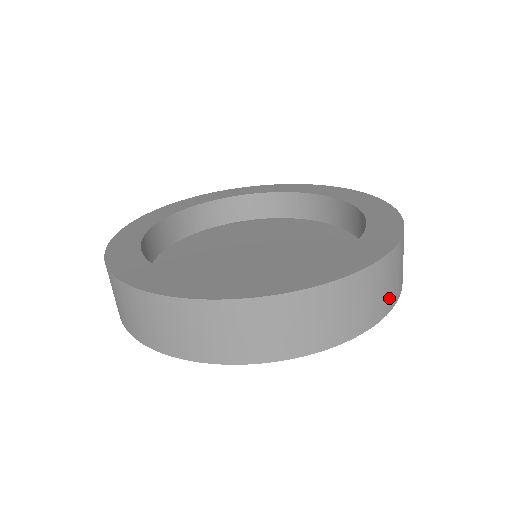
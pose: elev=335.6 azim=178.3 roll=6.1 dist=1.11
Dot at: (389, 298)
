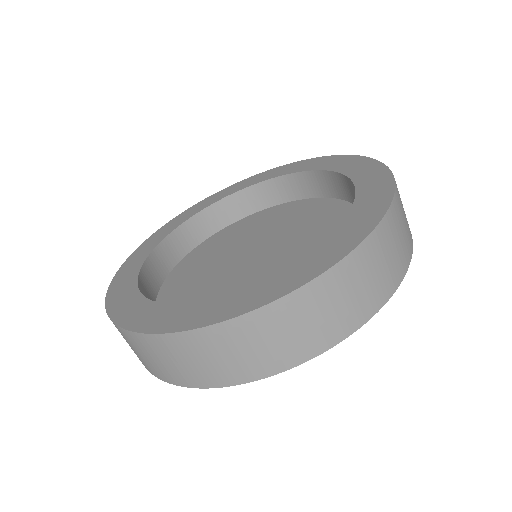
Dot at: occluded
